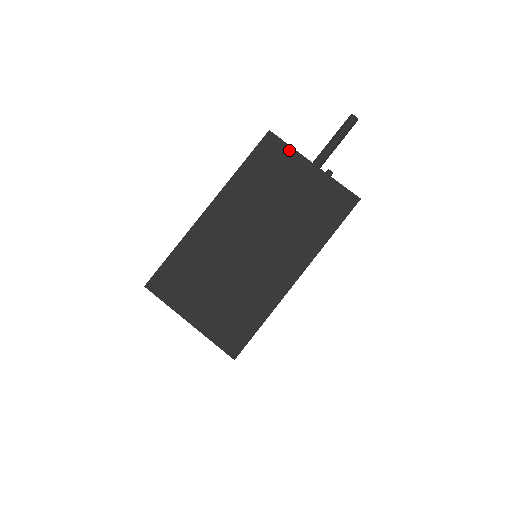
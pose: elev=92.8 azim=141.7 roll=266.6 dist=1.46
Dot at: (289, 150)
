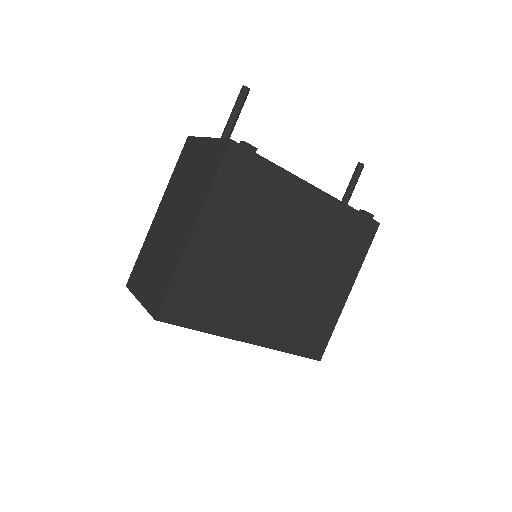
Dot at: (196, 140)
